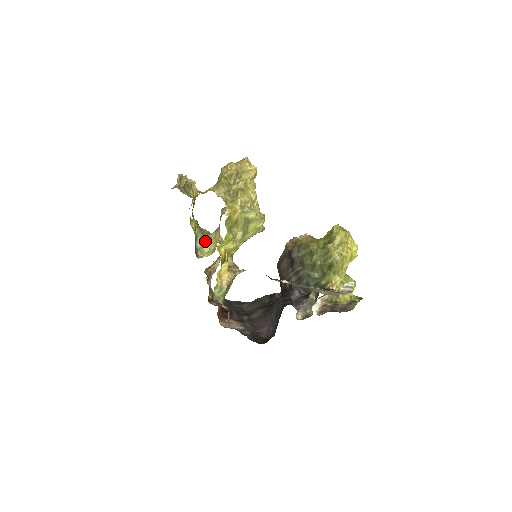
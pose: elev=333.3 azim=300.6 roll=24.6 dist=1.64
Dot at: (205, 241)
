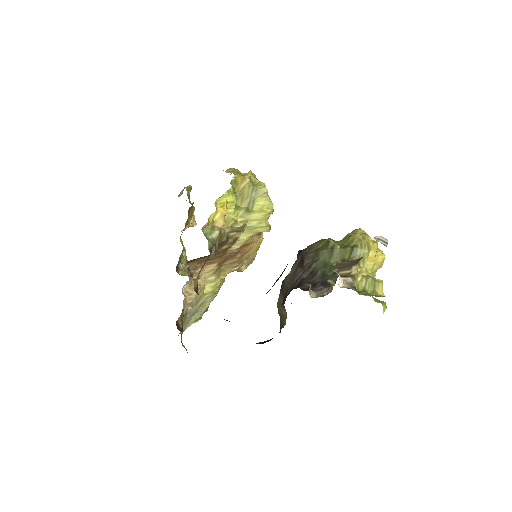
Dot at: occluded
